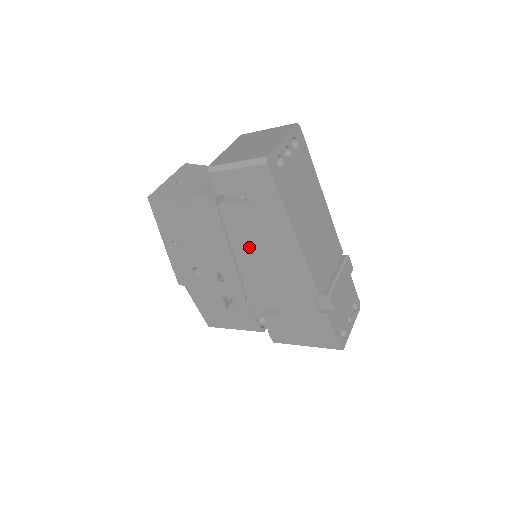
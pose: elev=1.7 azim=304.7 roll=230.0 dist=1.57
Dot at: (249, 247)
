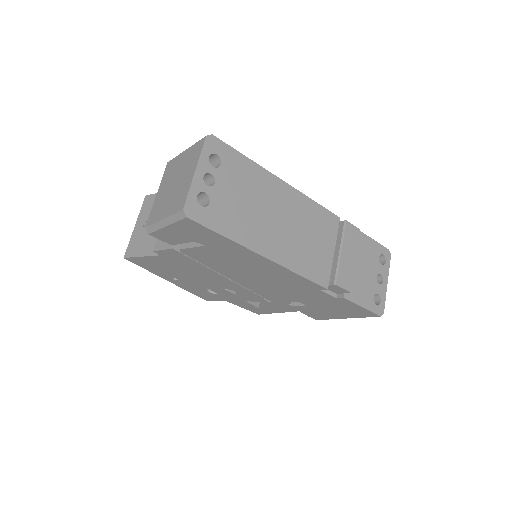
Dot at: (234, 271)
